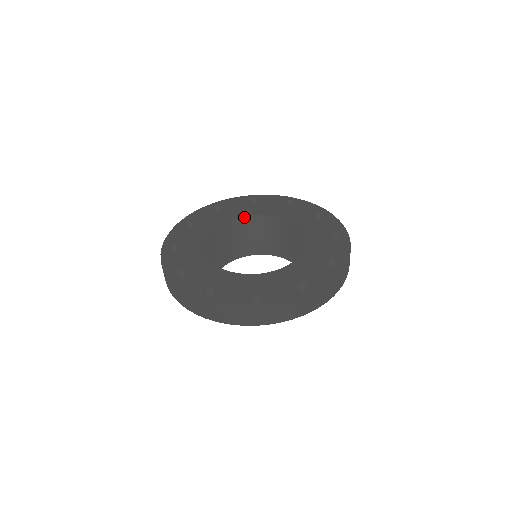
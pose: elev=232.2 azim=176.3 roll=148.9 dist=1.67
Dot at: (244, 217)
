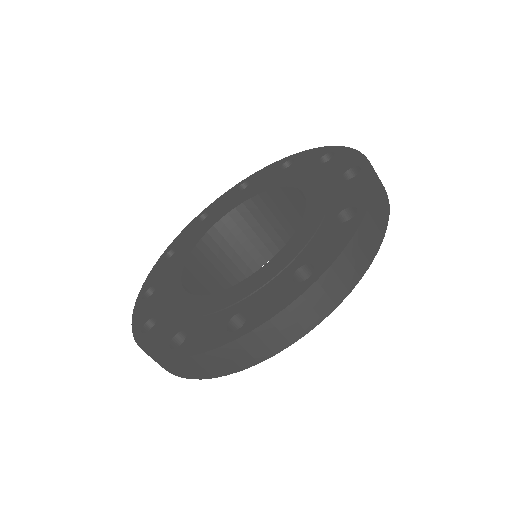
Dot at: (260, 195)
